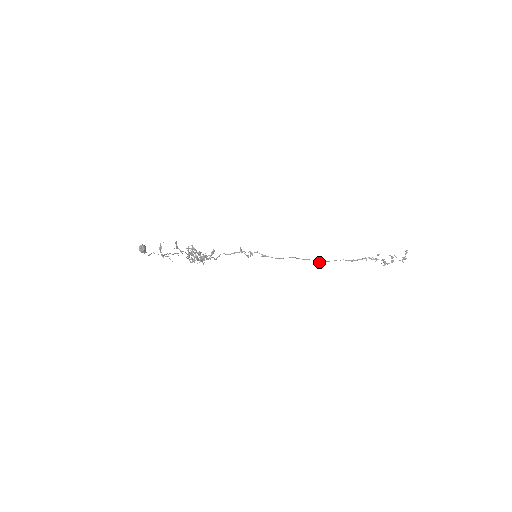
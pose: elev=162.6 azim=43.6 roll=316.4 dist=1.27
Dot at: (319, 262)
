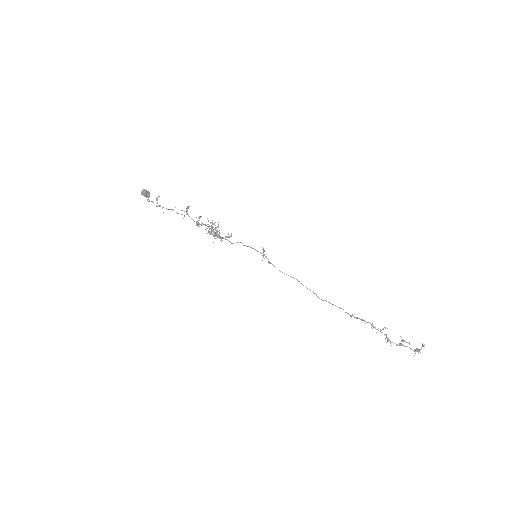
Dot at: (318, 297)
